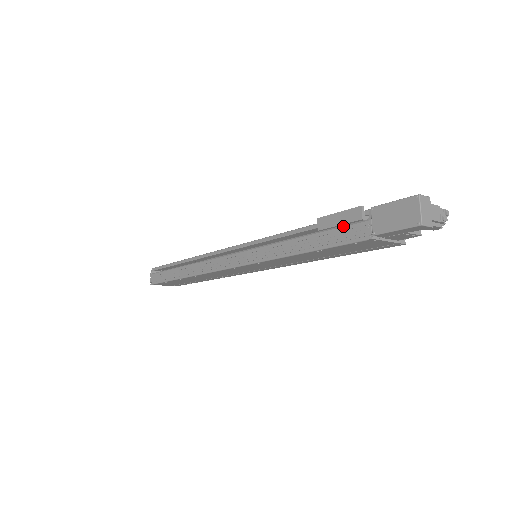
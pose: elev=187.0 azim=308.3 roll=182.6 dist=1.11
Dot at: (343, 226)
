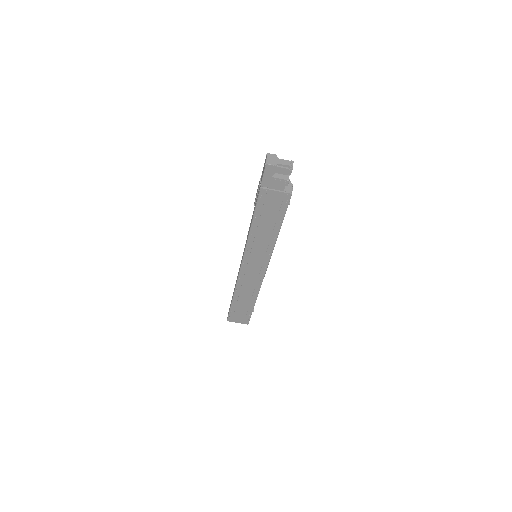
Dot at: occluded
